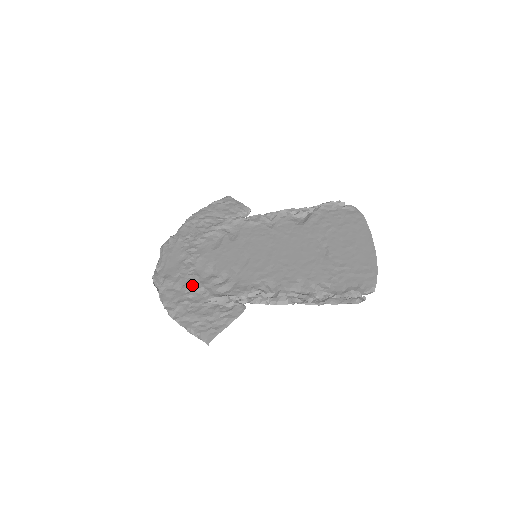
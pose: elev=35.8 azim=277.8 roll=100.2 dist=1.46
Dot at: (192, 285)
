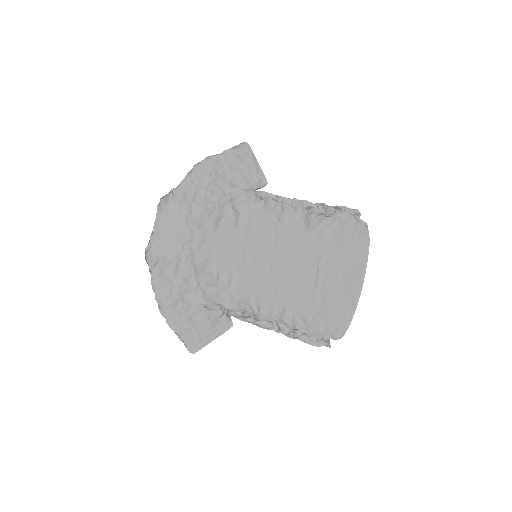
Dot at: (187, 279)
